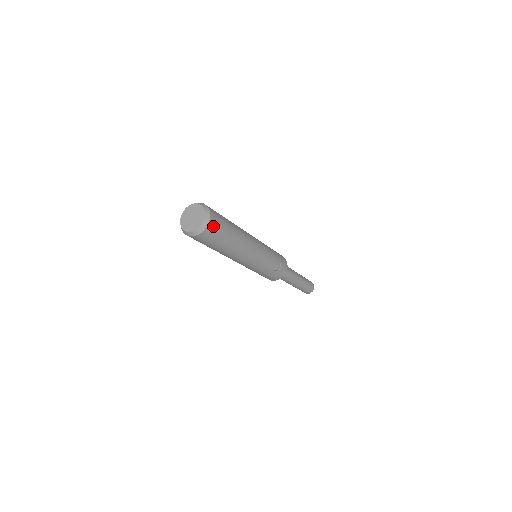
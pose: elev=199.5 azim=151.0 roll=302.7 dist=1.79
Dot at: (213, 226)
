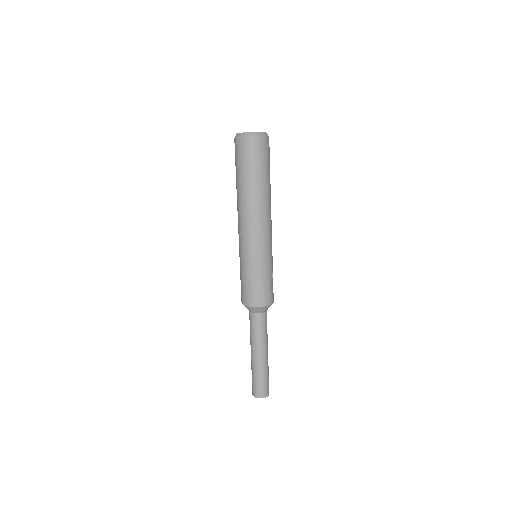
Dot at: (268, 145)
